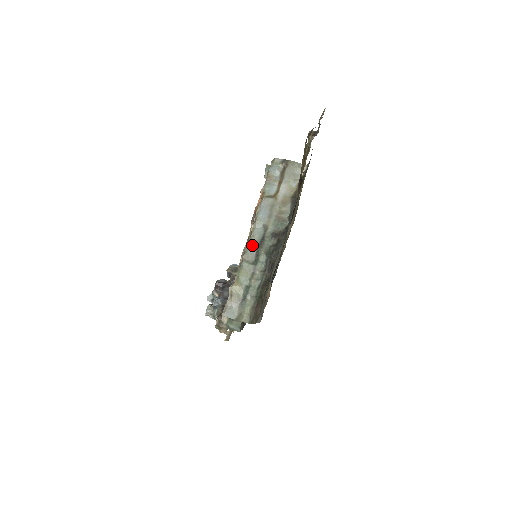
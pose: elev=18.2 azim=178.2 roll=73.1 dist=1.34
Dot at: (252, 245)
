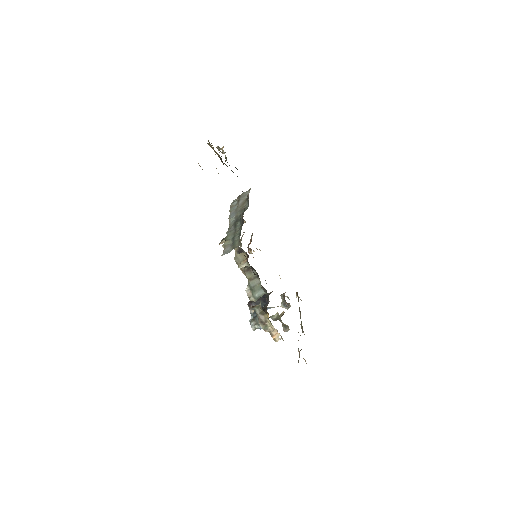
Dot at: (231, 227)
